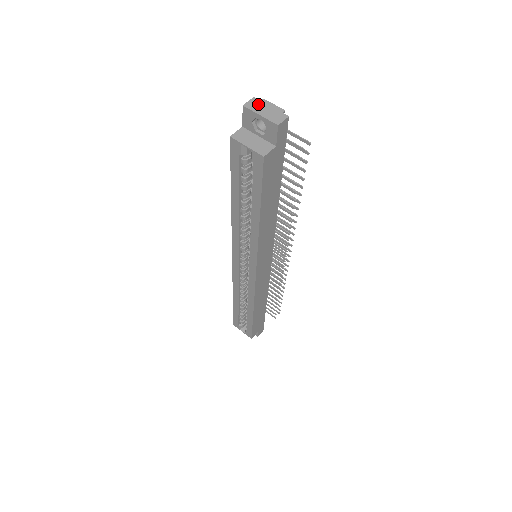
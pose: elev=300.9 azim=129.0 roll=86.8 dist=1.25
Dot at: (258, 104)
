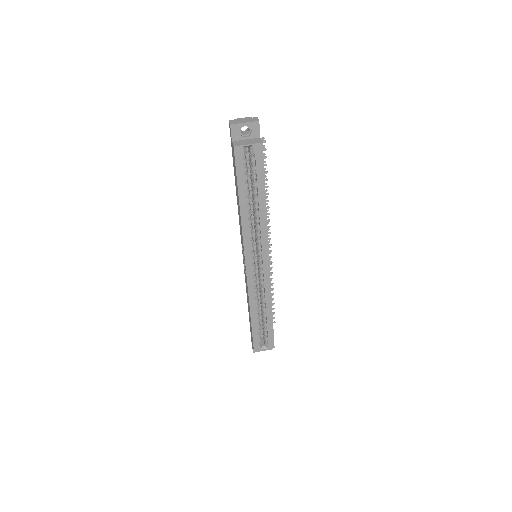
Dot at: (236, 121)
